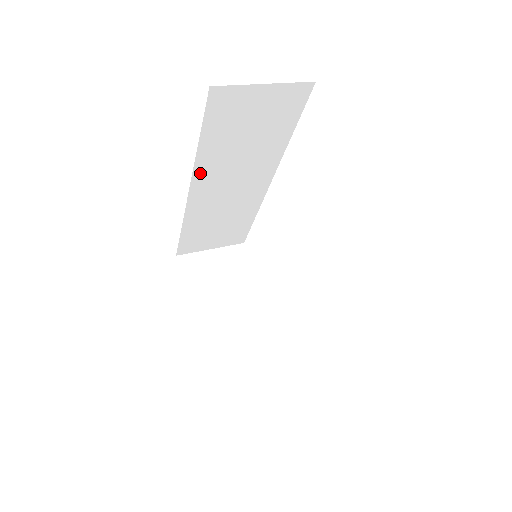
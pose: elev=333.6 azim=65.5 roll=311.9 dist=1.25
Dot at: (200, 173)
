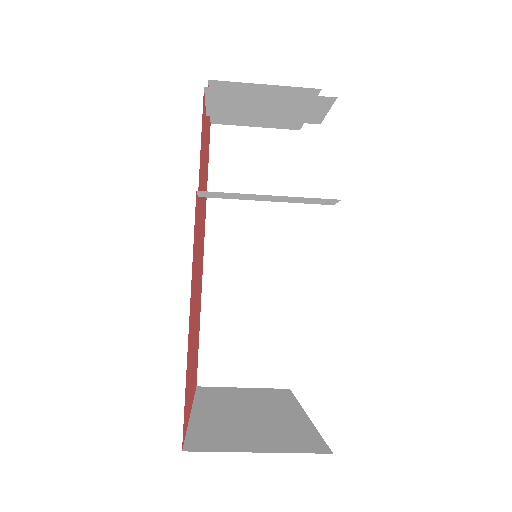
Dot at: (213, 225)
